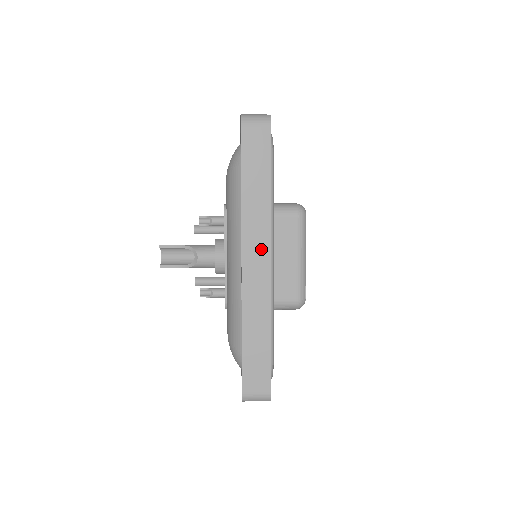
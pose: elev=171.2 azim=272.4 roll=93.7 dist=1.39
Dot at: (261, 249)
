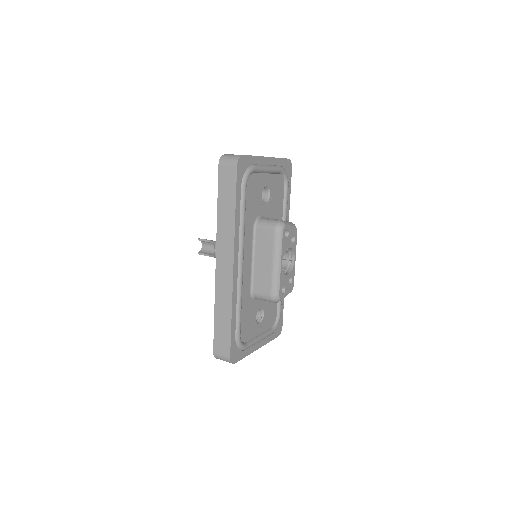
Dot at: (228, 255)
